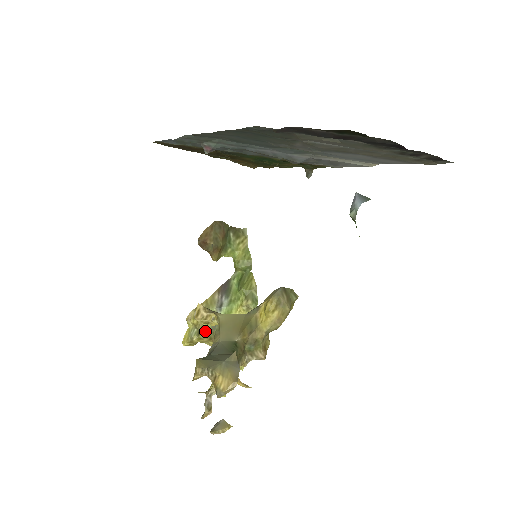
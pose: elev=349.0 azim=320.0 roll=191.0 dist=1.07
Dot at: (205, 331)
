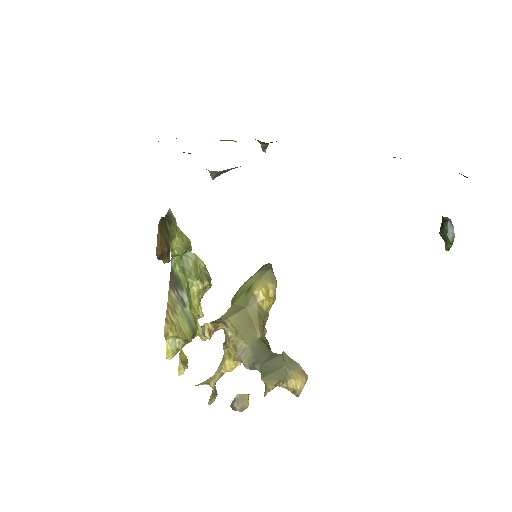
Dot at: (188, 336)
